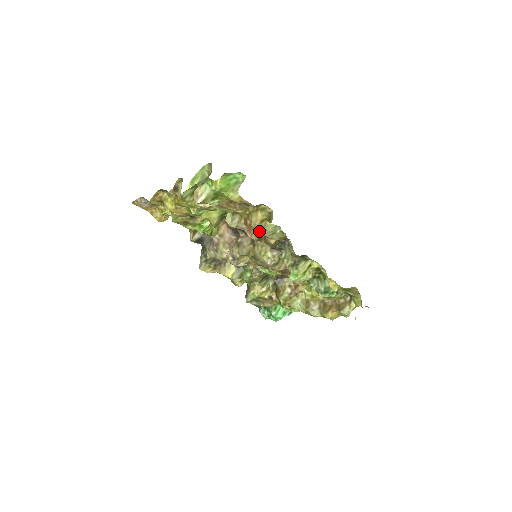
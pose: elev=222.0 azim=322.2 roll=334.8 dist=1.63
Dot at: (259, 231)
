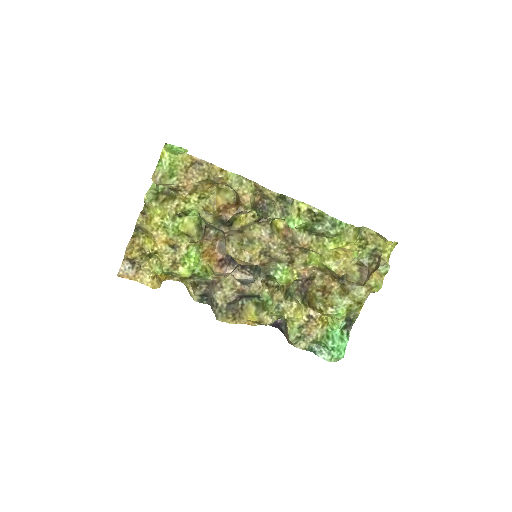
Dot at: (234, 206)
